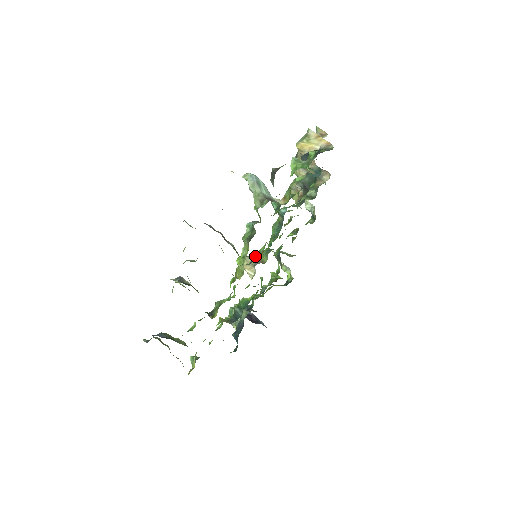
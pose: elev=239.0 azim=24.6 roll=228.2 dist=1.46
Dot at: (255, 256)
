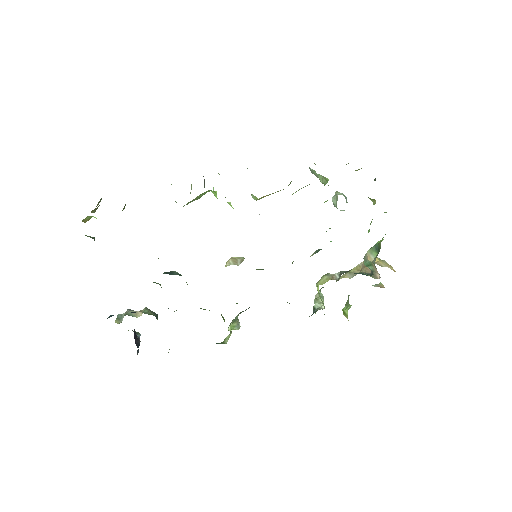
Dot at: occluded
